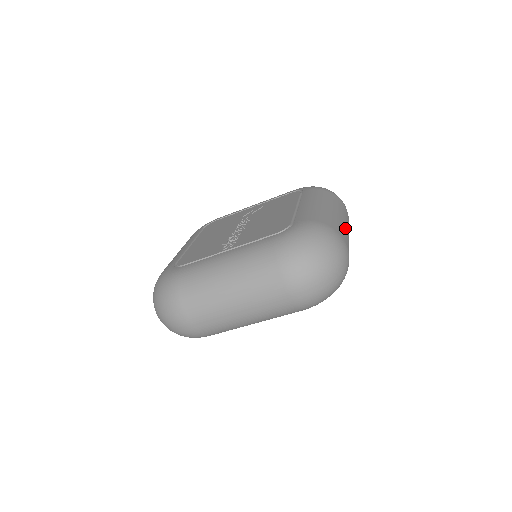
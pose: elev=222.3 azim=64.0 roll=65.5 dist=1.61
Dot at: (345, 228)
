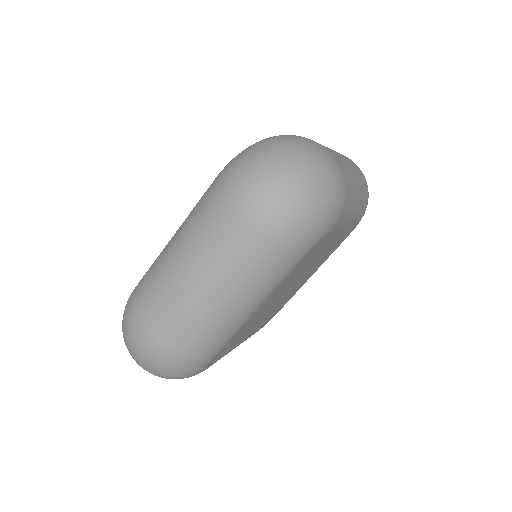
Dot at: (332, 150)
